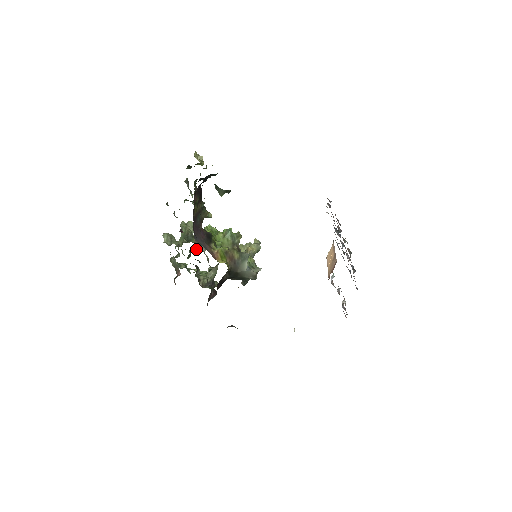
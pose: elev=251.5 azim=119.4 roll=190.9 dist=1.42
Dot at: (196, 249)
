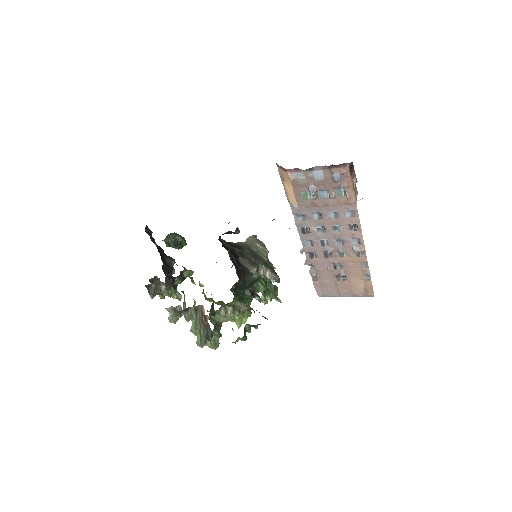
Dot at: (213, 313)
